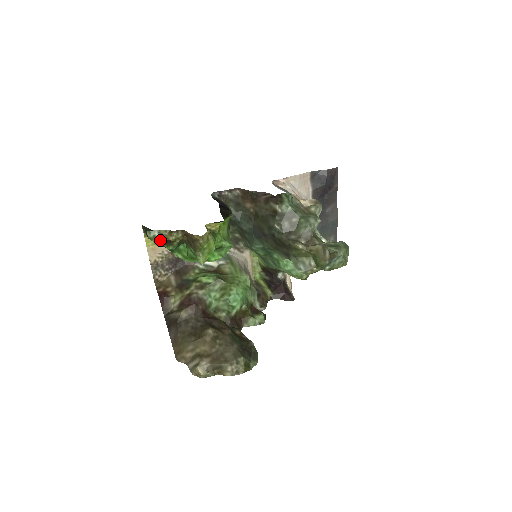
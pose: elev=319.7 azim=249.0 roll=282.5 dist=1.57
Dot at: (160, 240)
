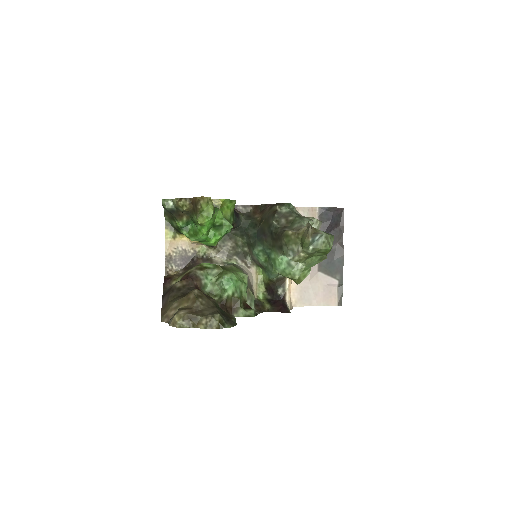
Dot at: (172, 208)
